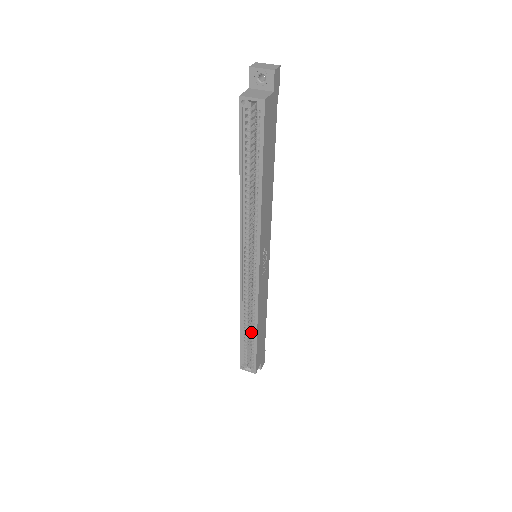
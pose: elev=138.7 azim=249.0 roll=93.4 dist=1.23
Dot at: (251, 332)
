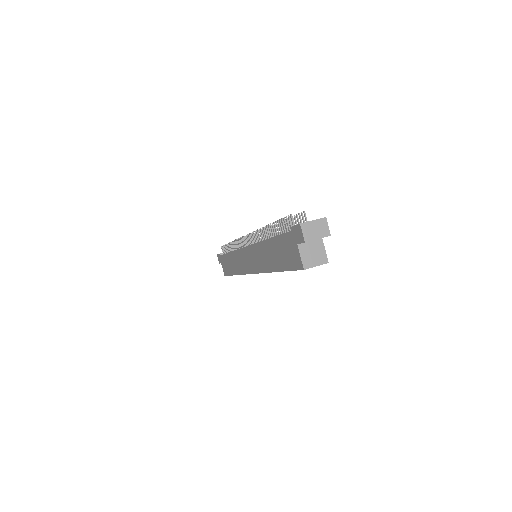
Dot at: occluded
